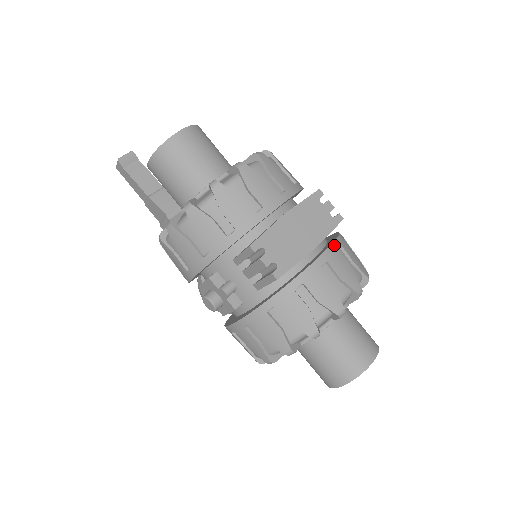
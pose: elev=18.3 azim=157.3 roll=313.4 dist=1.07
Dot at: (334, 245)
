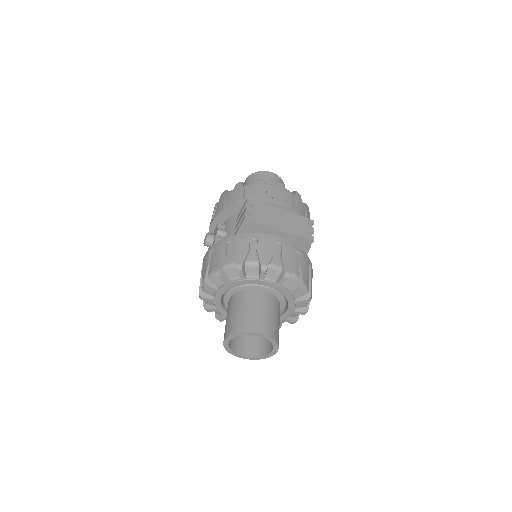
Dot at: (296, 246)
